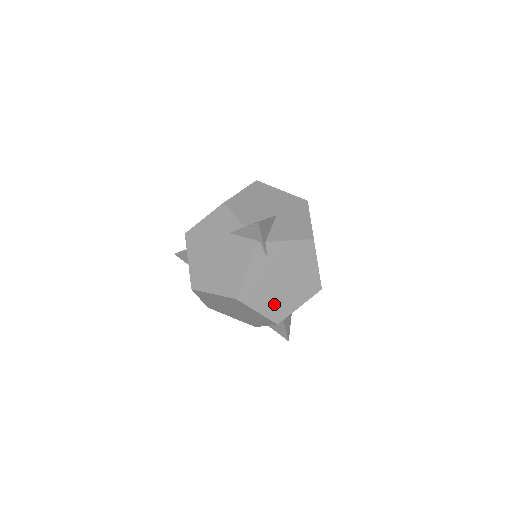
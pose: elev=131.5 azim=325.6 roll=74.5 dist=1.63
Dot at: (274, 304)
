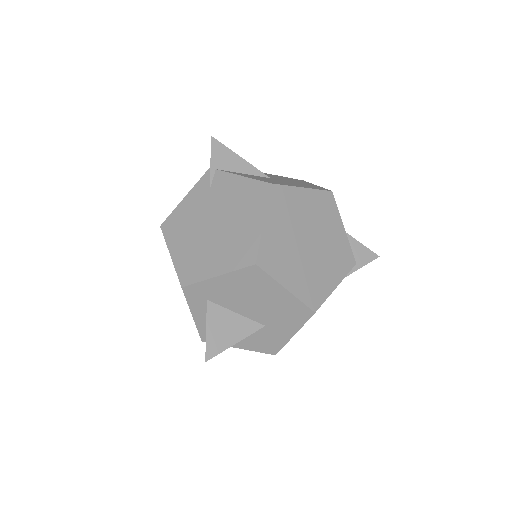
Dot at: (191, 254)
